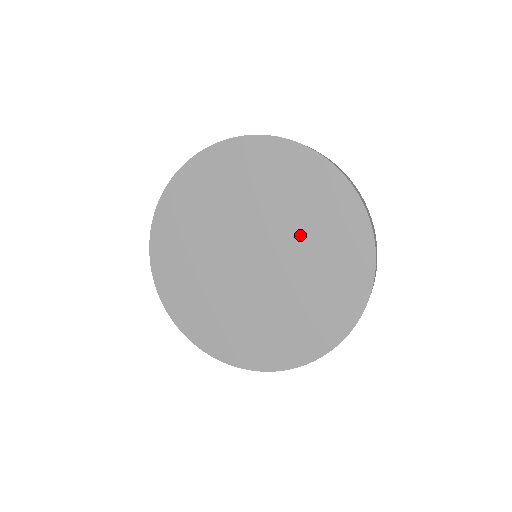
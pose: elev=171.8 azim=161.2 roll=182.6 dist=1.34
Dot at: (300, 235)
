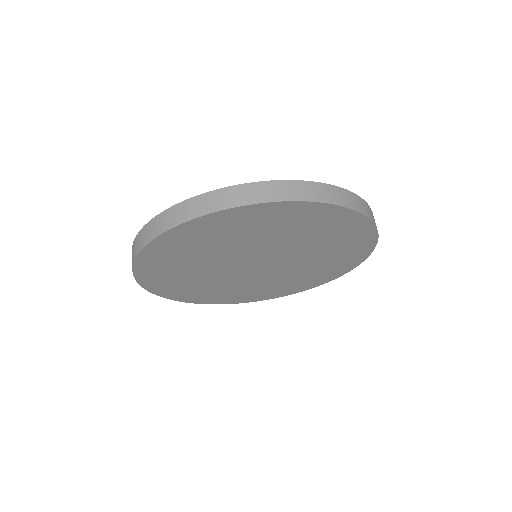
Dot at: (298, 243)
